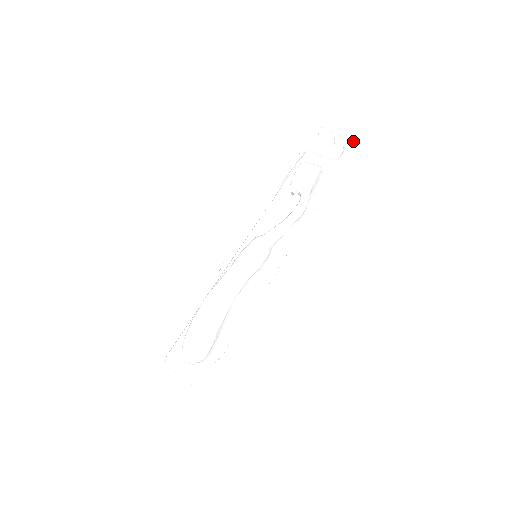
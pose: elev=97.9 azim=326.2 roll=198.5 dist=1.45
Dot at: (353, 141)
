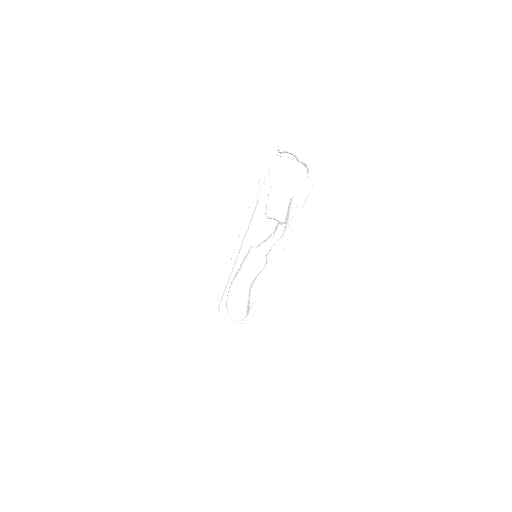
Dot at: (315, 159)
